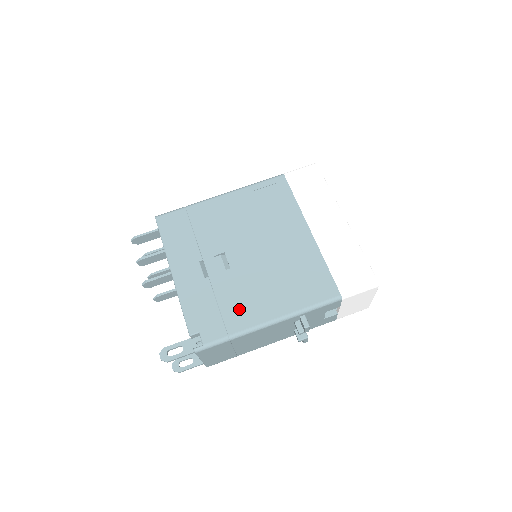
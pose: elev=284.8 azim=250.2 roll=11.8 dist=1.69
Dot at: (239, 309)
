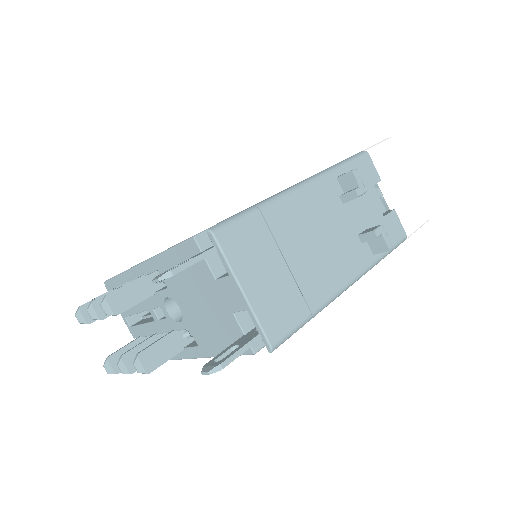
Dot at: occluded
